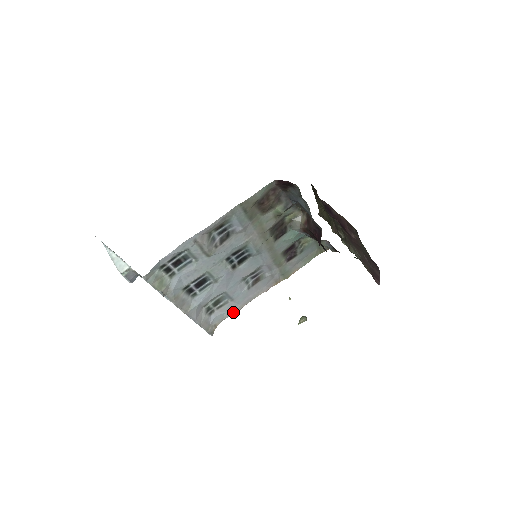
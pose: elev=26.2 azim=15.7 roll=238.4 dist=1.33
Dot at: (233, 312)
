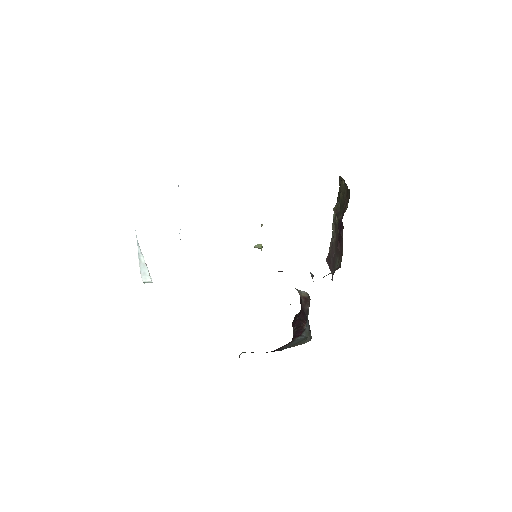
Dot at: occluded
